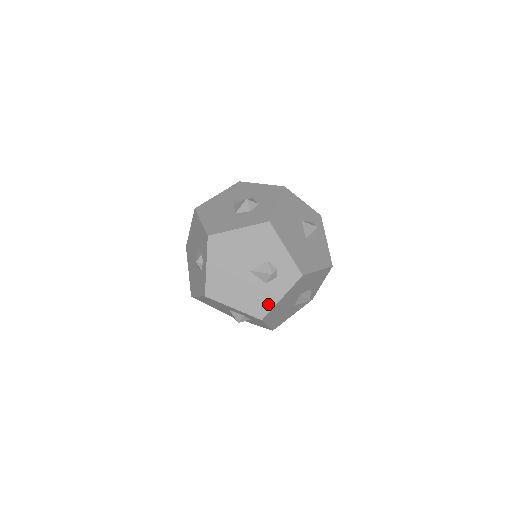
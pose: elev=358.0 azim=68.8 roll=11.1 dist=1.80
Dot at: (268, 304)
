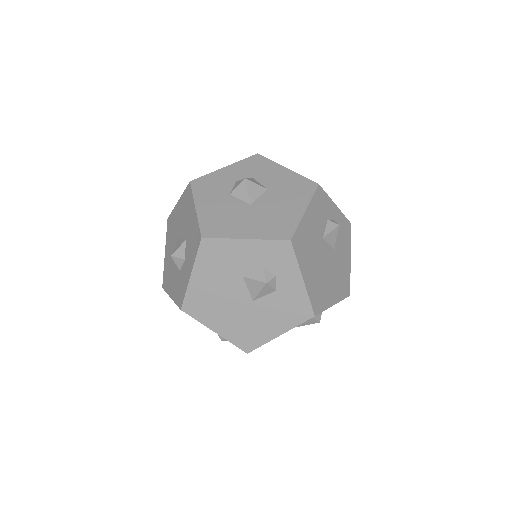
Dot at: occluded
